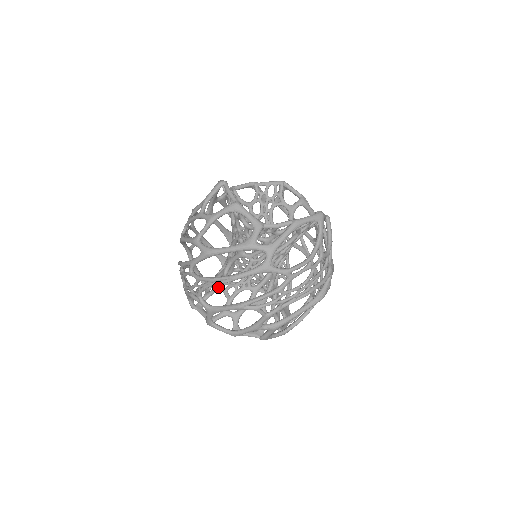
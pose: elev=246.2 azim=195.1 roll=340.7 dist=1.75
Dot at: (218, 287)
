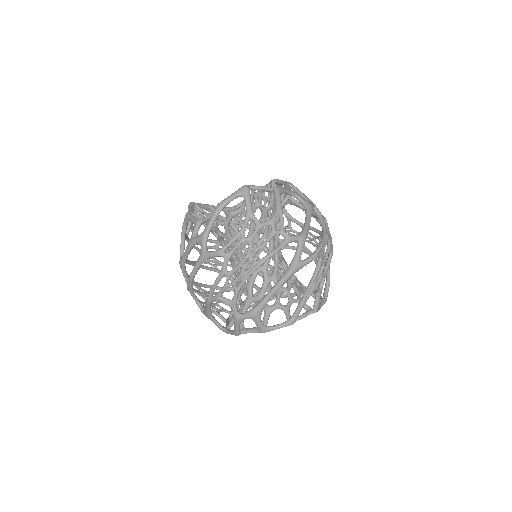
Dot at: occluded
